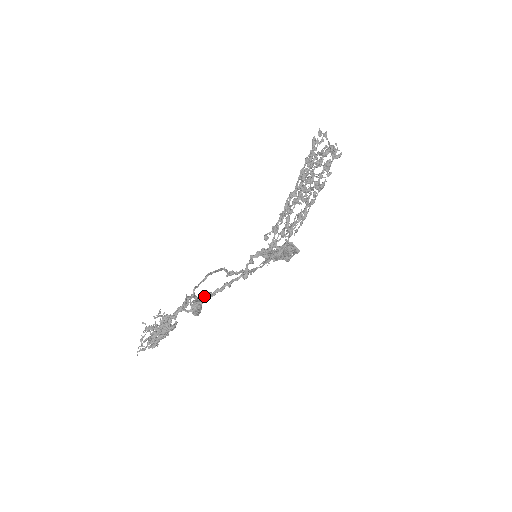
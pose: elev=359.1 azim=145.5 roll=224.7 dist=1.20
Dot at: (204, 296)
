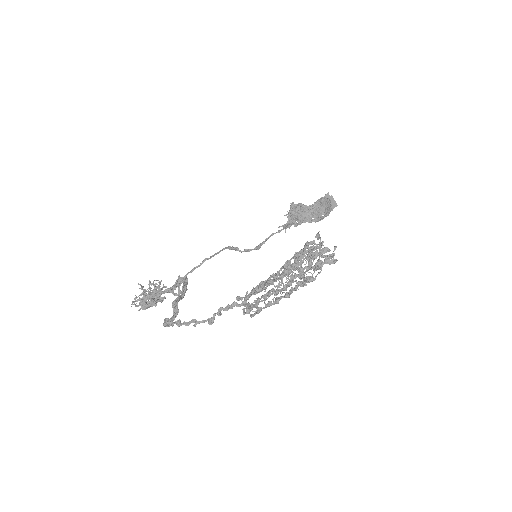
Dot at: (172, 323)
